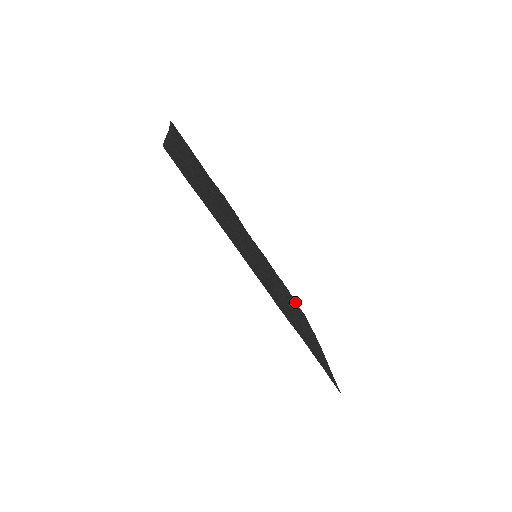
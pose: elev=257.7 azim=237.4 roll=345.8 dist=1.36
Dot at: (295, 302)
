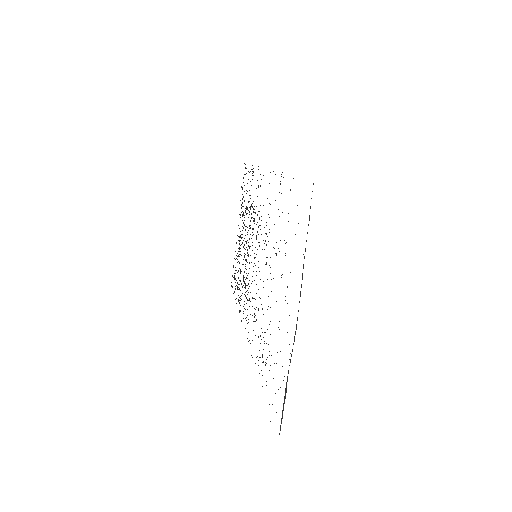
Dot at: occluded
